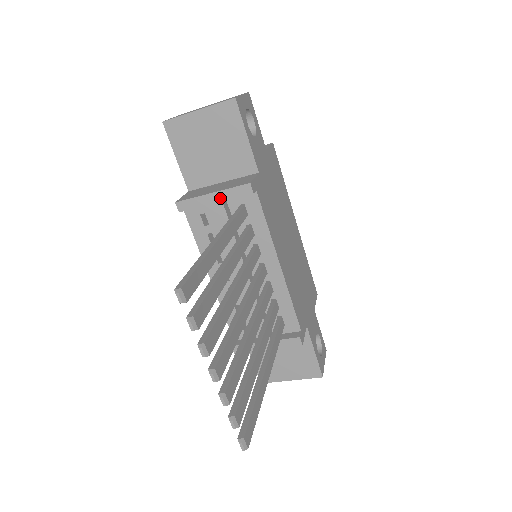
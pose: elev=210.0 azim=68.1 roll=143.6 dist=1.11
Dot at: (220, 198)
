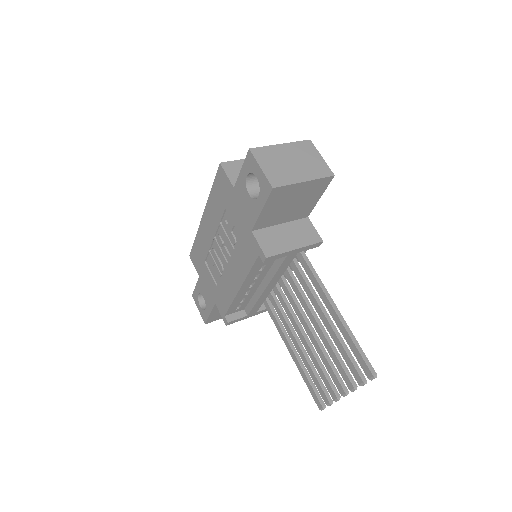
Dot at: (298, 251)
